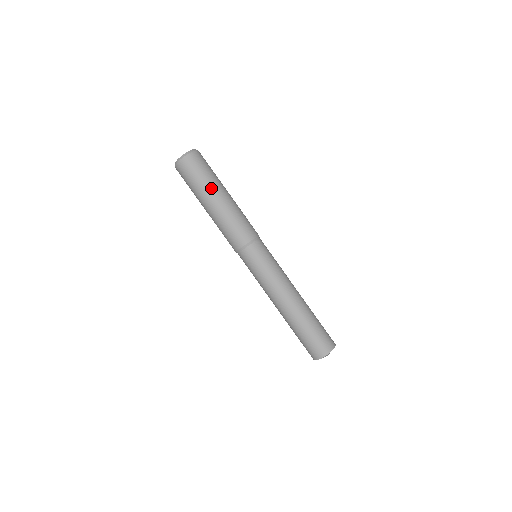
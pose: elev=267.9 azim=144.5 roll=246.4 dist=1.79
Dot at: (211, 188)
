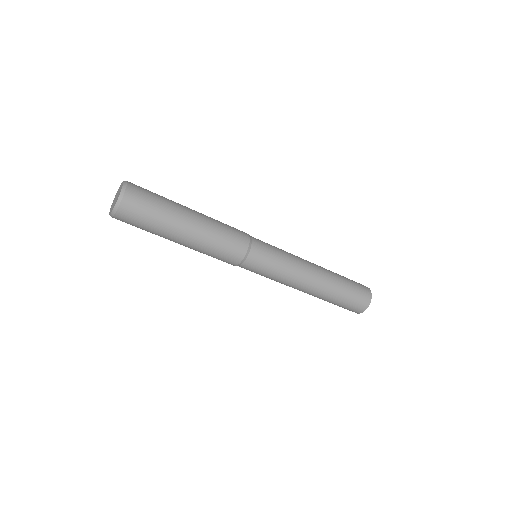
Dot at: (175, 217)
